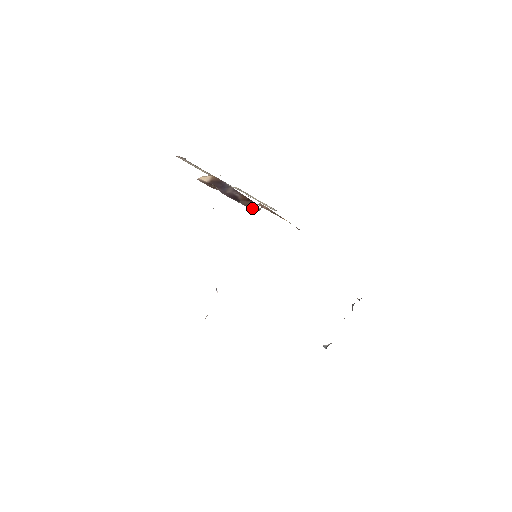
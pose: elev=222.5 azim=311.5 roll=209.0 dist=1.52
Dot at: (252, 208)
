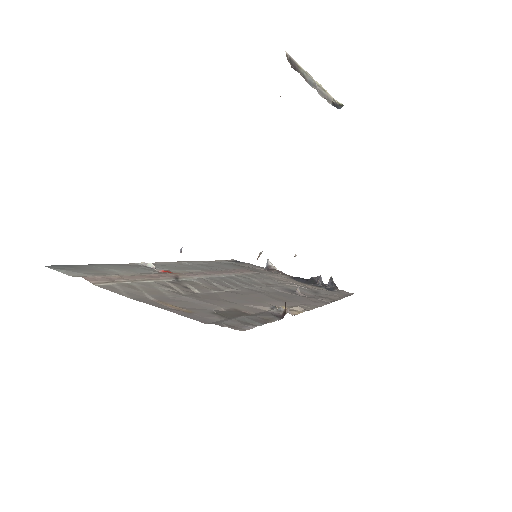
Dot at: occluded
